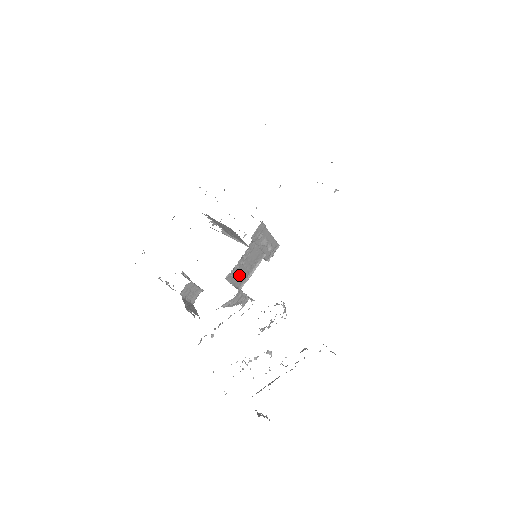
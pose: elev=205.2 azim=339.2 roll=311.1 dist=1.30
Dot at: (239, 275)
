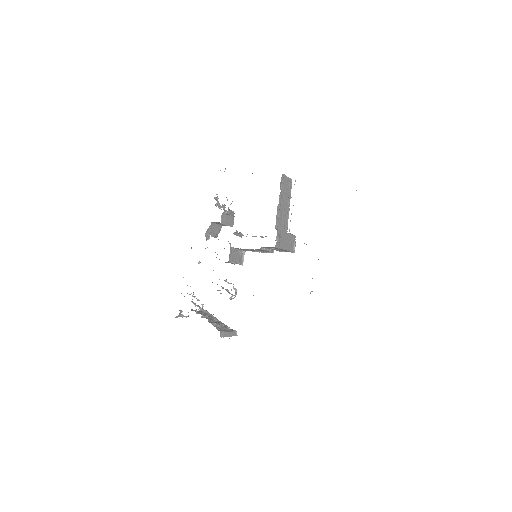
Dot at: occluded
